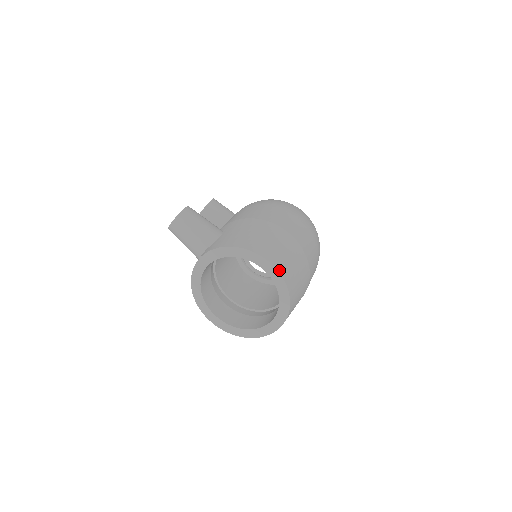
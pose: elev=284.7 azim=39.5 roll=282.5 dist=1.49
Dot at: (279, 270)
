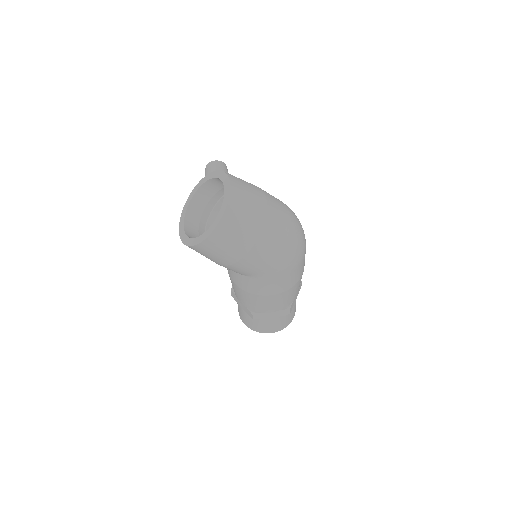
Dot at: (232, 190)
